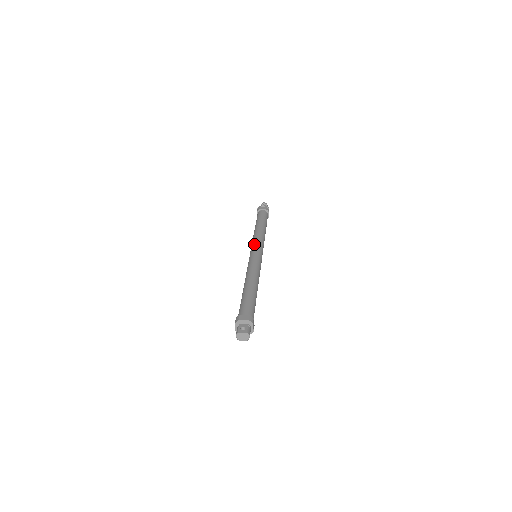
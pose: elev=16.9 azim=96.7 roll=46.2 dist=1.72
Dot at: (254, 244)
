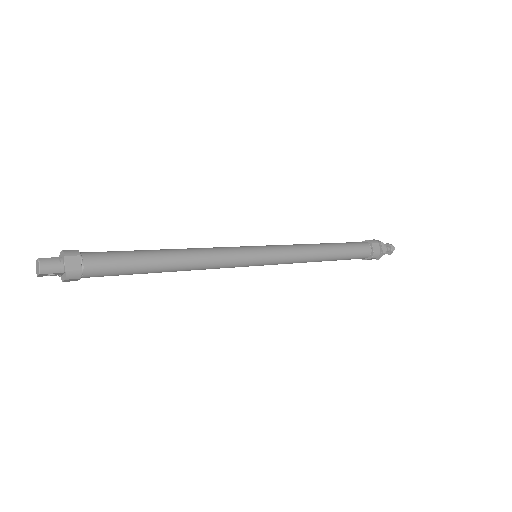
Dot at: occluded
